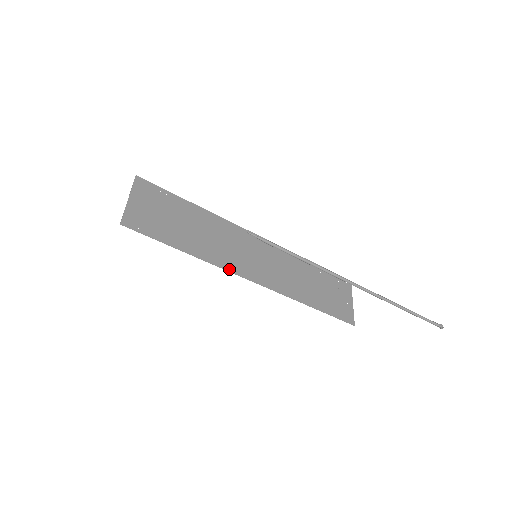
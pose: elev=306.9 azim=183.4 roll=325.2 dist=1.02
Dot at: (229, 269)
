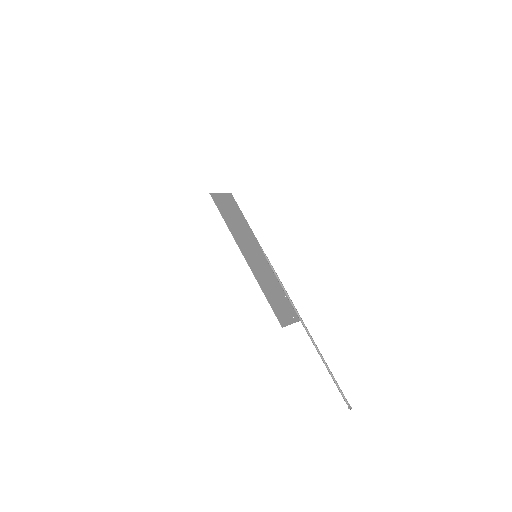
Dot at: (238, 243)
